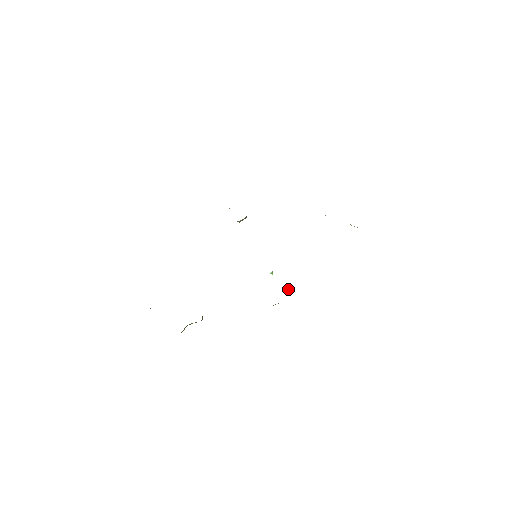
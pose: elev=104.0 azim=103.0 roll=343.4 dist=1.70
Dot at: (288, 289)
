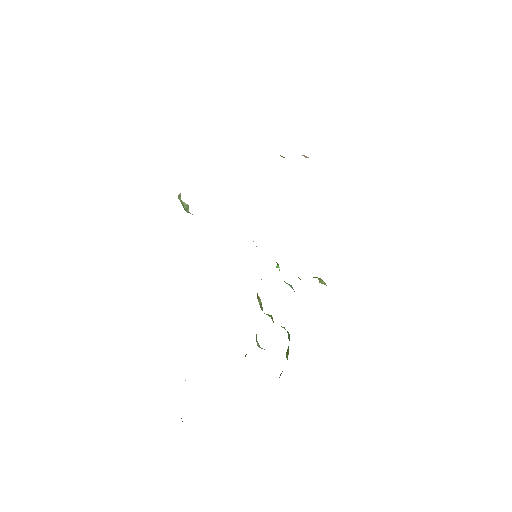
Dot at: occluded
